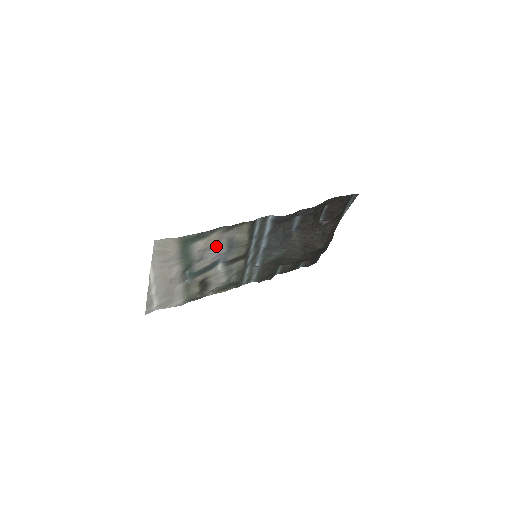
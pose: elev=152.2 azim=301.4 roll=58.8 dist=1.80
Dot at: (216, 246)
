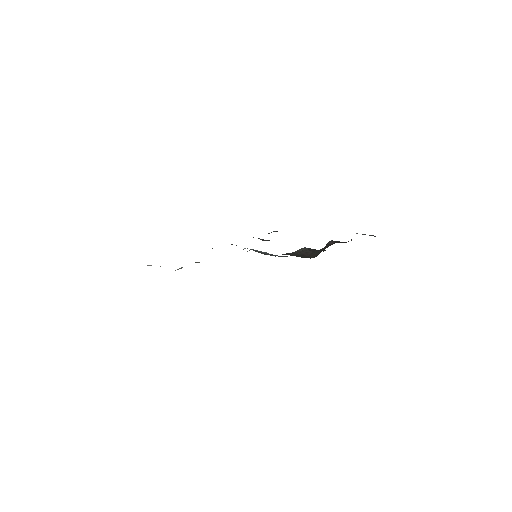
Dot at: occluded
